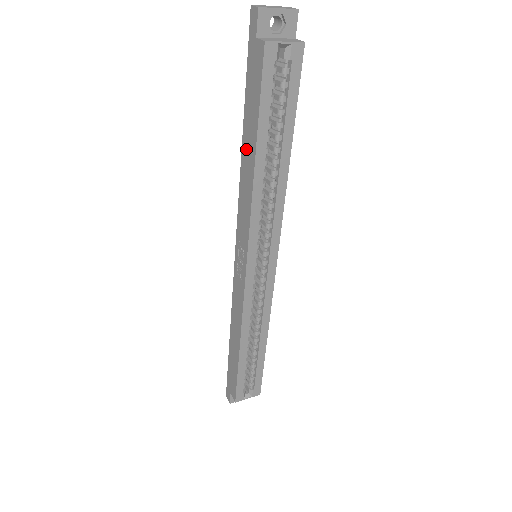
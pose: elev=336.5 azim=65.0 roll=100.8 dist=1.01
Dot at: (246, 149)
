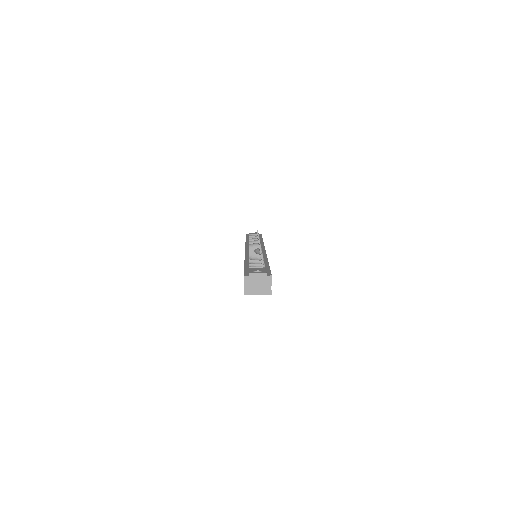
Dot at: occluded
